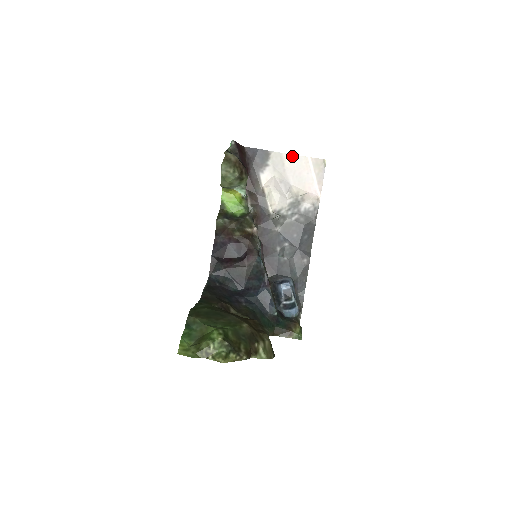
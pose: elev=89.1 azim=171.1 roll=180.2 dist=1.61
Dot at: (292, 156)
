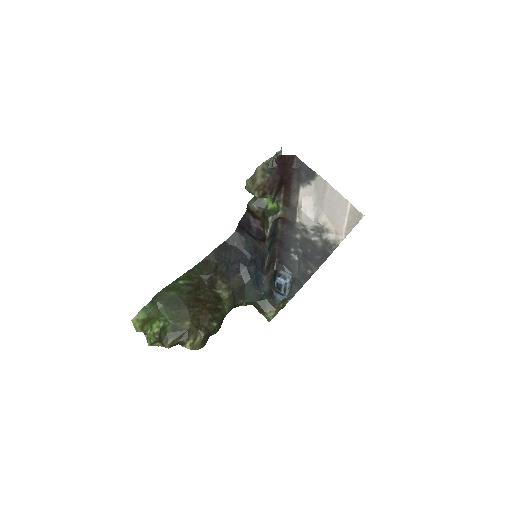
Dot at: (335, 191)
